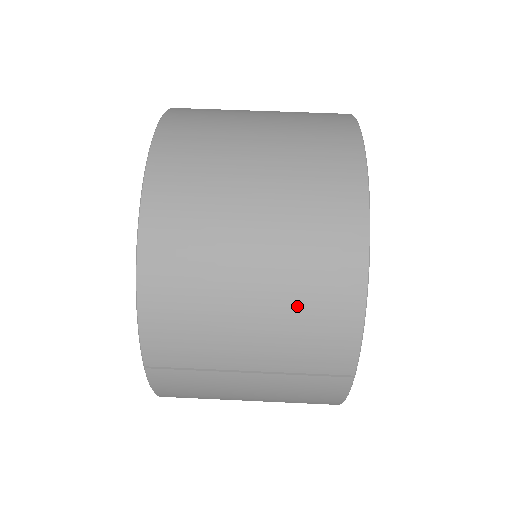
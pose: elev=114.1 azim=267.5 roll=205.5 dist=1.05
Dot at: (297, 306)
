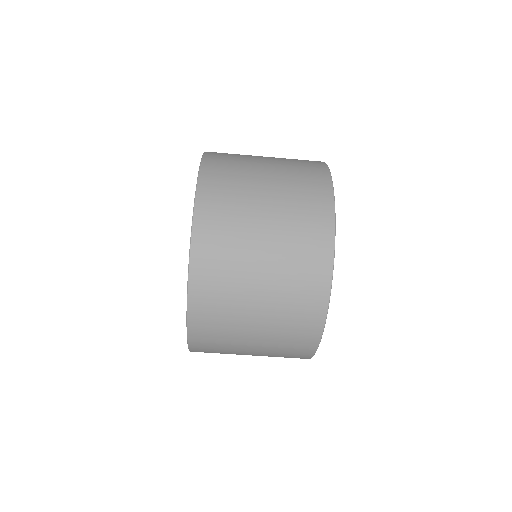
Dot at: occluded
